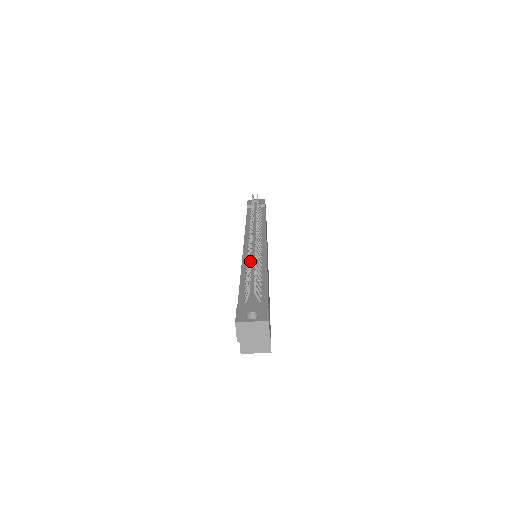
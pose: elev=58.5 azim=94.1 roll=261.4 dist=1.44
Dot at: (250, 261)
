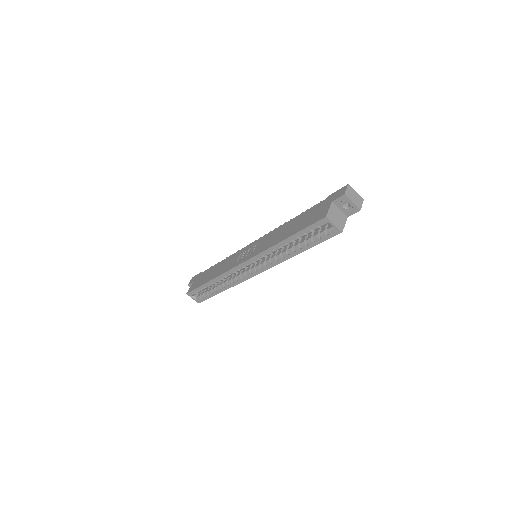
Dot at: occluded
